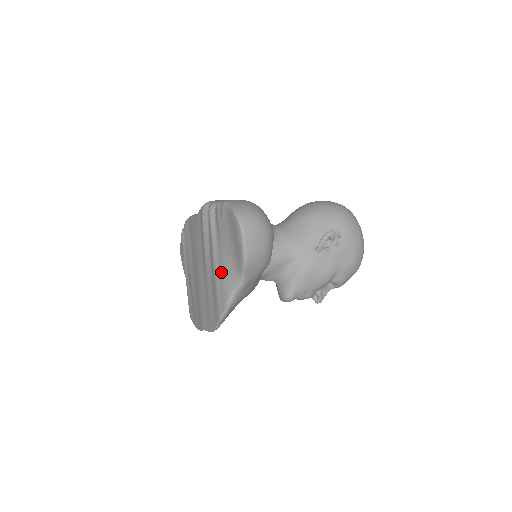
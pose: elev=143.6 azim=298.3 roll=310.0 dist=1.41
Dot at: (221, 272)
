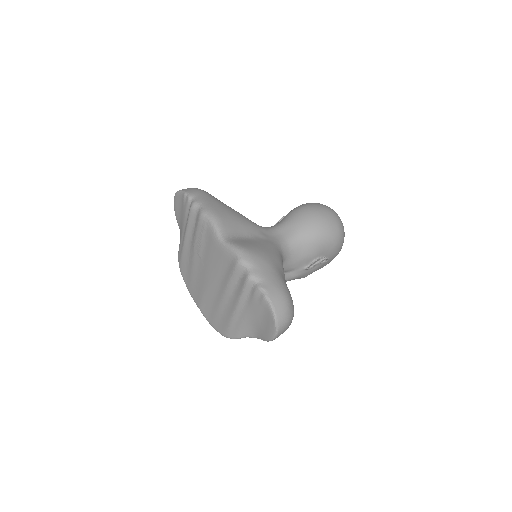
Dot at: (240, 321)
